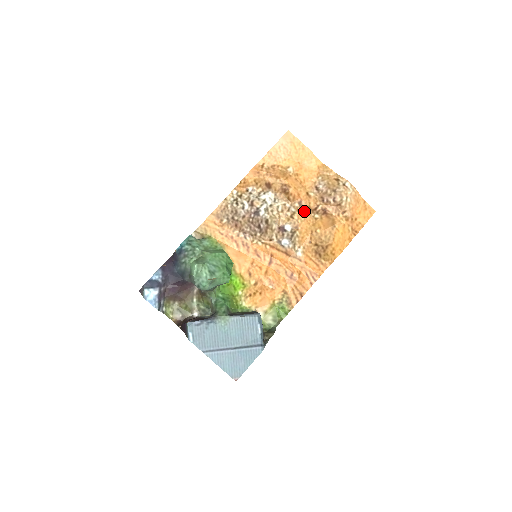
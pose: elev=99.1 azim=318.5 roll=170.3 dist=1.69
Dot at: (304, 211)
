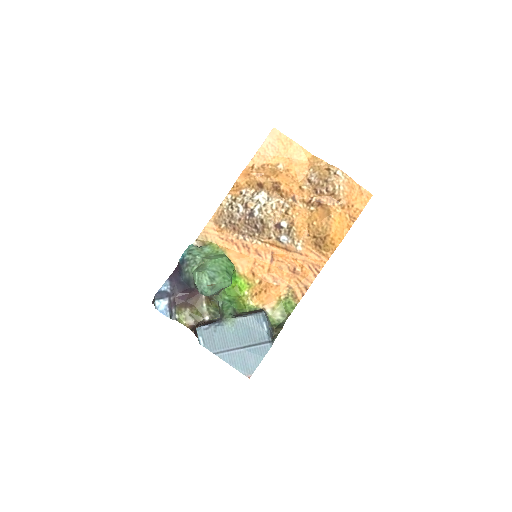
Dot at: (298, 205)
